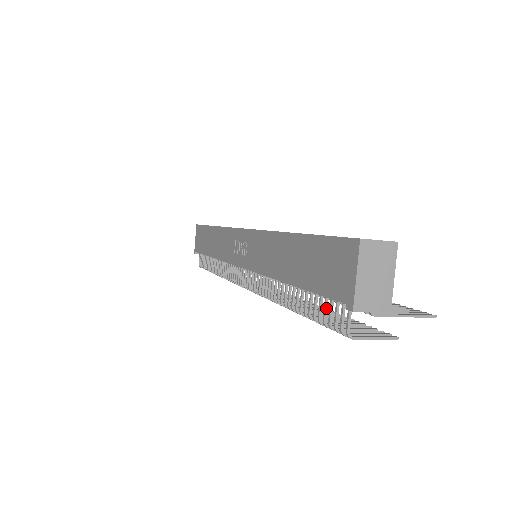
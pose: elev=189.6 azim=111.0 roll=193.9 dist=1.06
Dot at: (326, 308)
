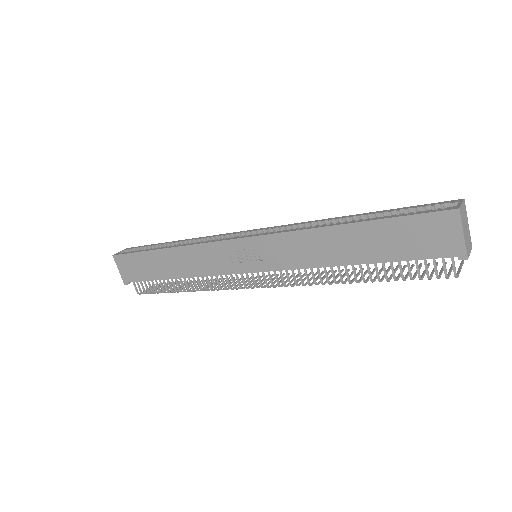
Dot at: (418, 267)
